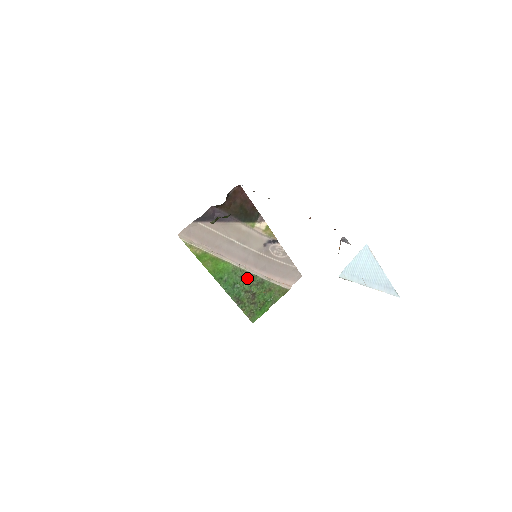
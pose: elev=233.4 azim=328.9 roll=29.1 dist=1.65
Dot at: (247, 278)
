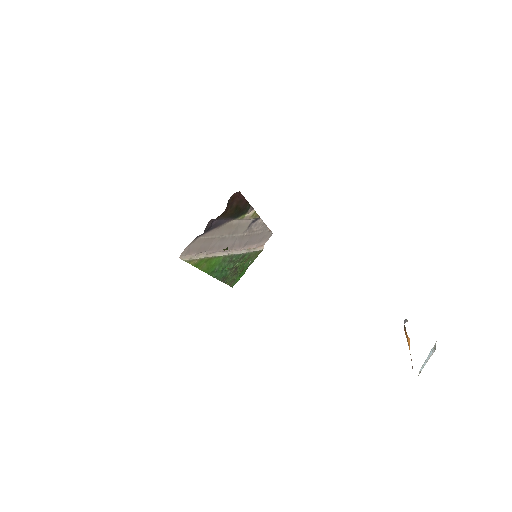
Dot at: (233, 260)
